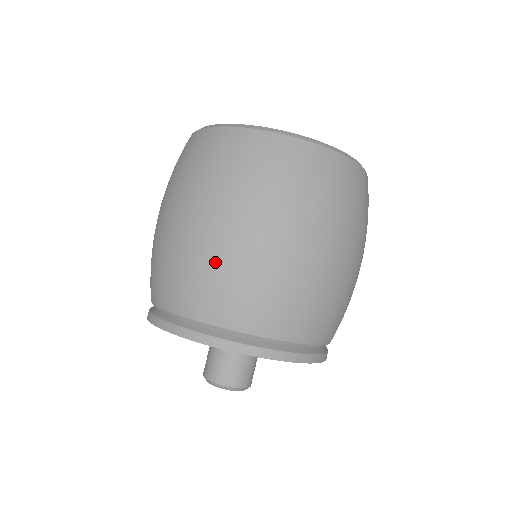
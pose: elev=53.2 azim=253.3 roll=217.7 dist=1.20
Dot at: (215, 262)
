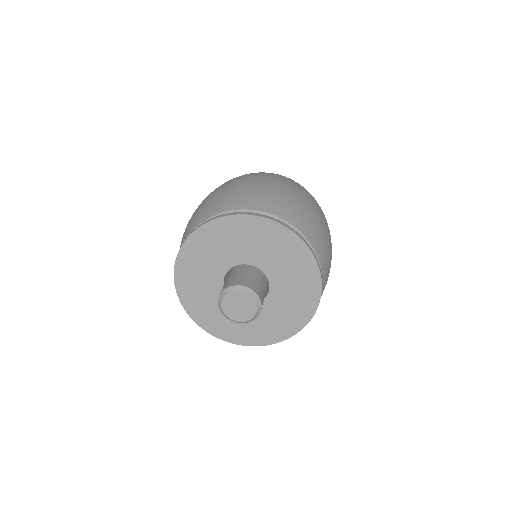
Dot at: (278, 192)
